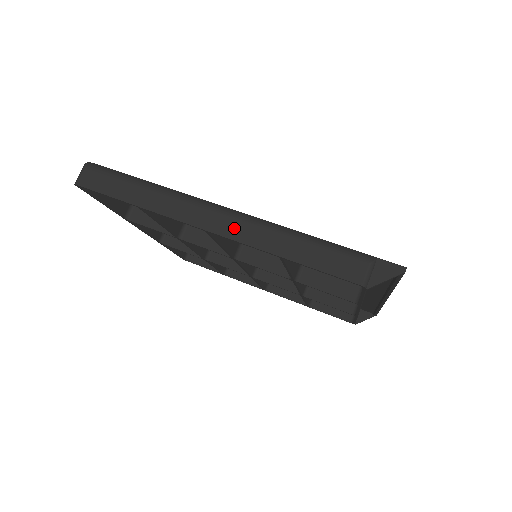
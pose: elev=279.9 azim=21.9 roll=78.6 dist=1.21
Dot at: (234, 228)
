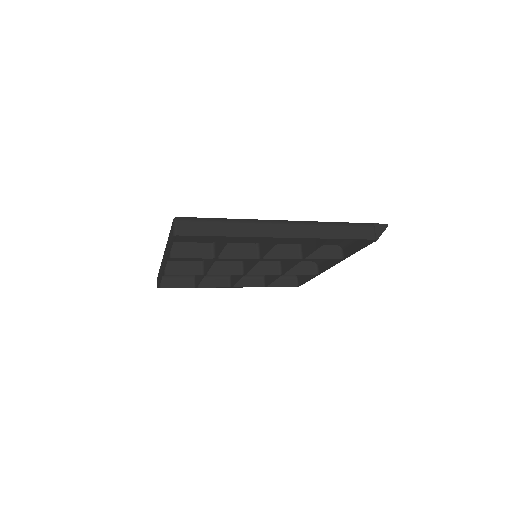
Dot at: (298, 231)
